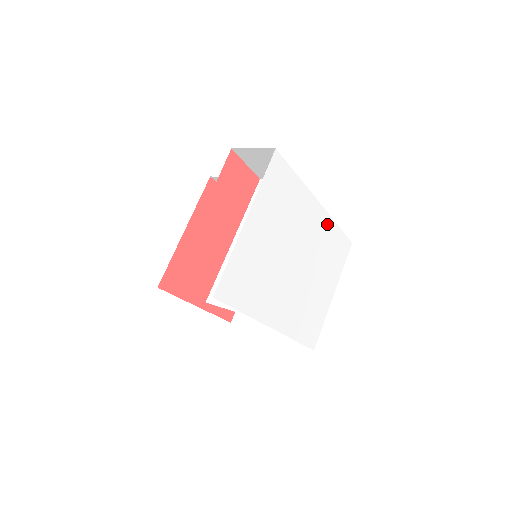
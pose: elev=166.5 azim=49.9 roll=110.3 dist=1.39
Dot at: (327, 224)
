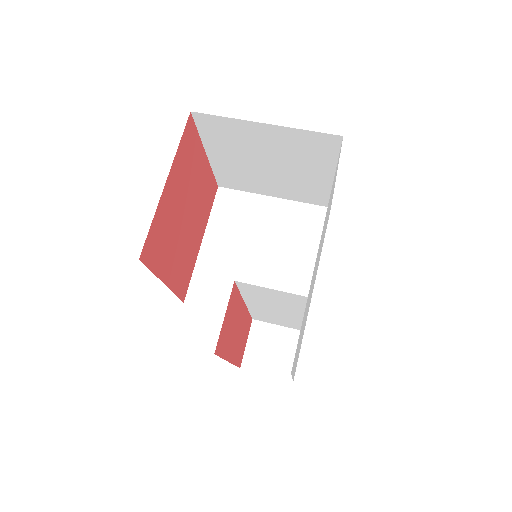
Dot at: occluded
